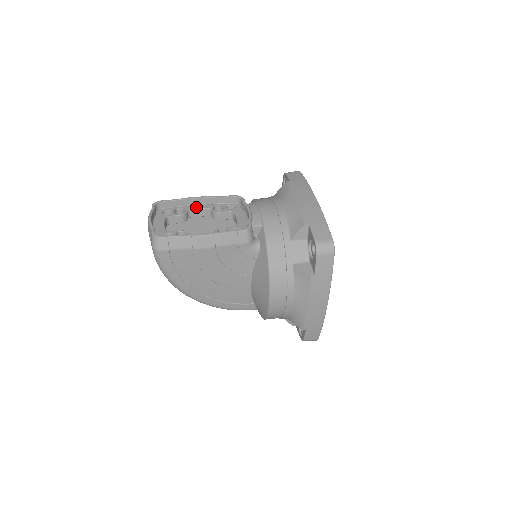
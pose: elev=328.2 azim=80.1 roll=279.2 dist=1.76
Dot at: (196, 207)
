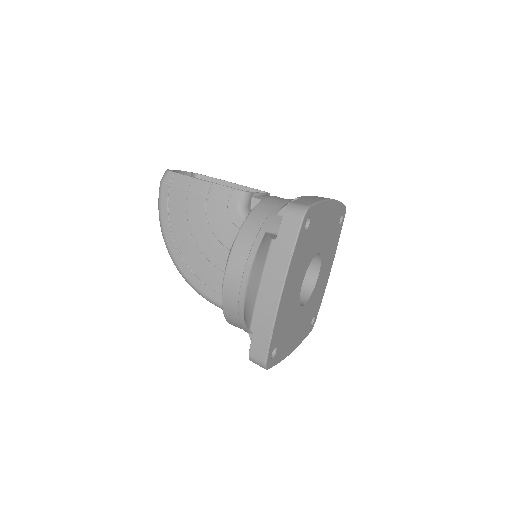
Dot at: occluded
